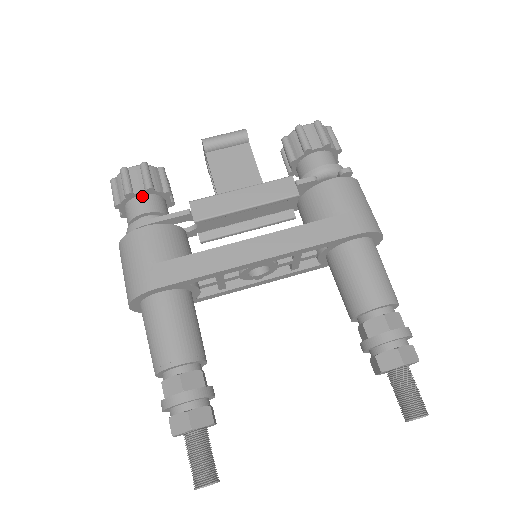
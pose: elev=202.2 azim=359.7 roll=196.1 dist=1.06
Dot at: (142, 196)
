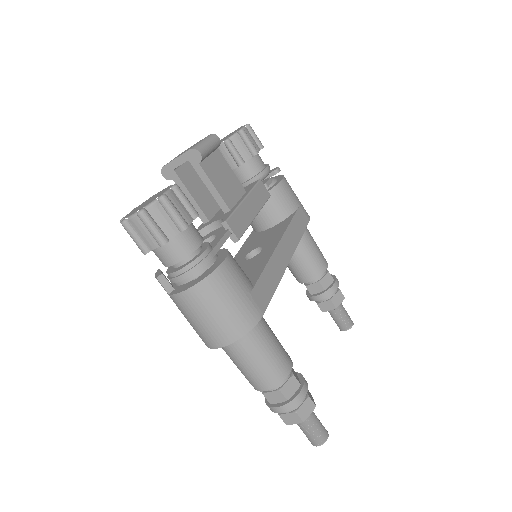
Dot at: (189, 225)
